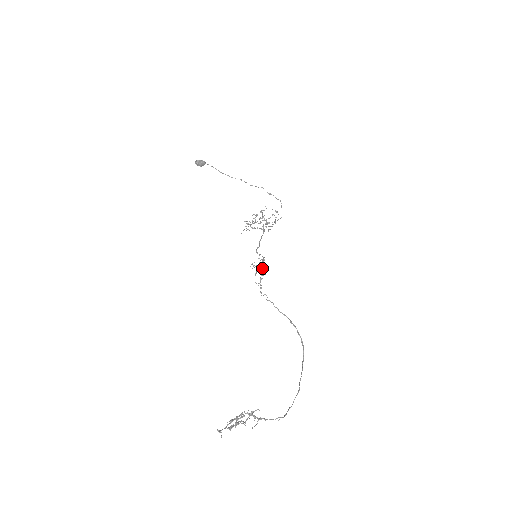
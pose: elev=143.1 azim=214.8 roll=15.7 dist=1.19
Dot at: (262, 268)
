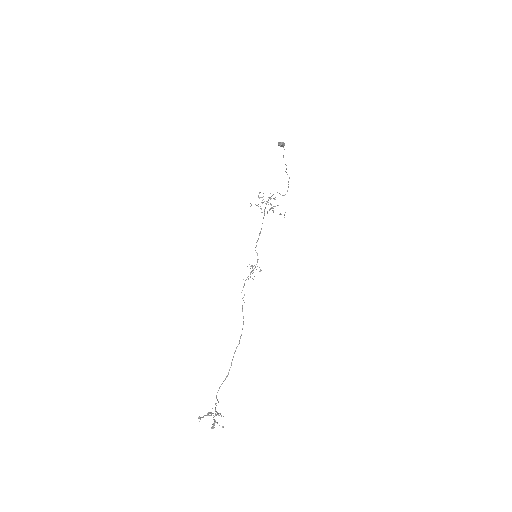
Dot at: occluded
